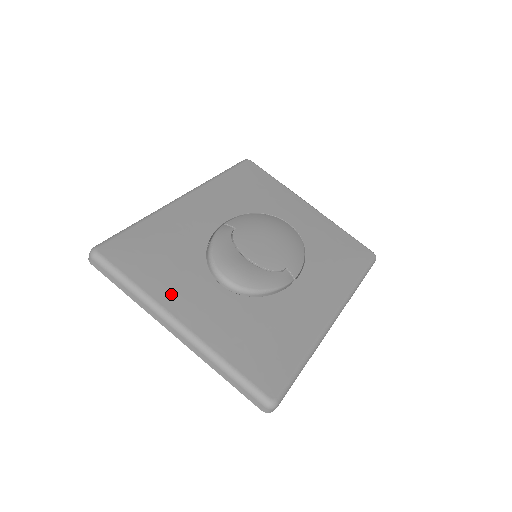
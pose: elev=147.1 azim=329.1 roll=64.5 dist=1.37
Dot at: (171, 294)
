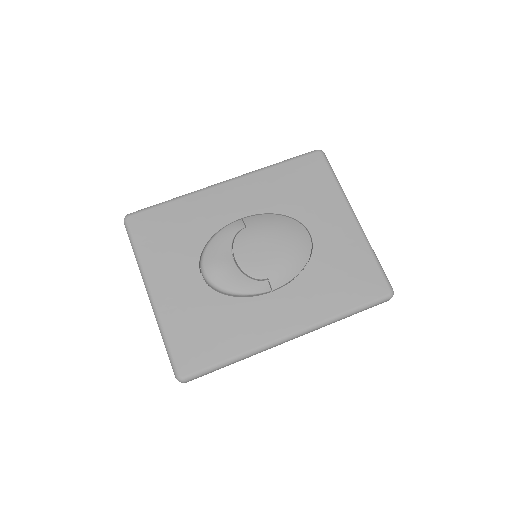
Dot at: (158, 269)
